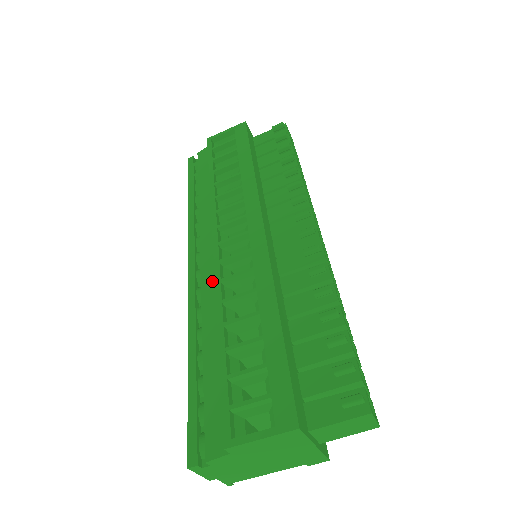
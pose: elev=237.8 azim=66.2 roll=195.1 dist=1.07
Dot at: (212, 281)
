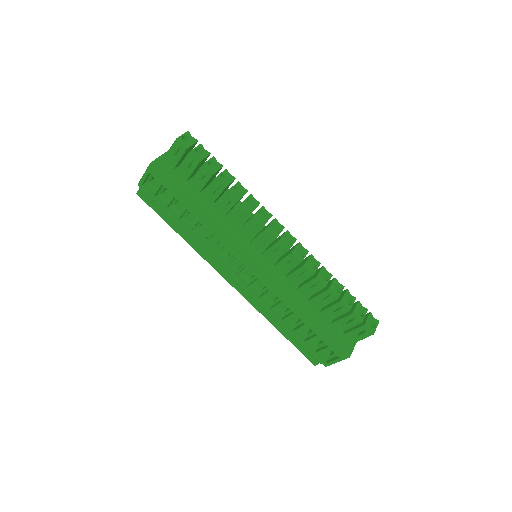
Dot at: occluded
